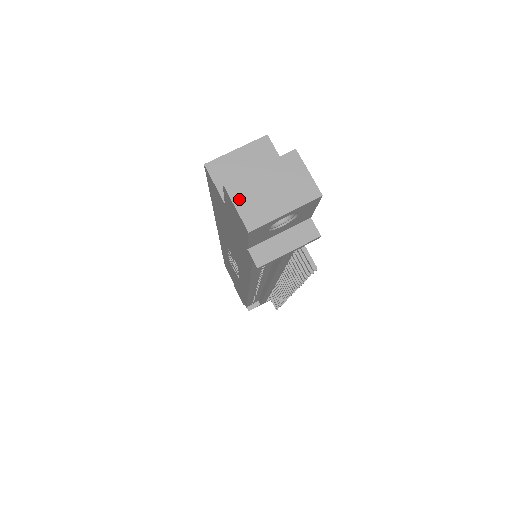
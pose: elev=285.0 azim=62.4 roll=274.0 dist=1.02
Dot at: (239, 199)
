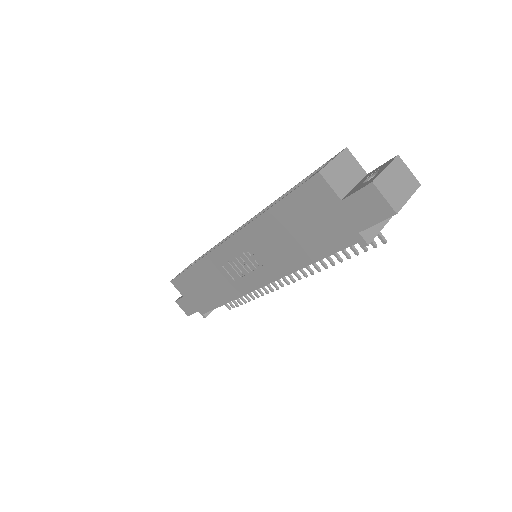
Dot at: (384, 192)
